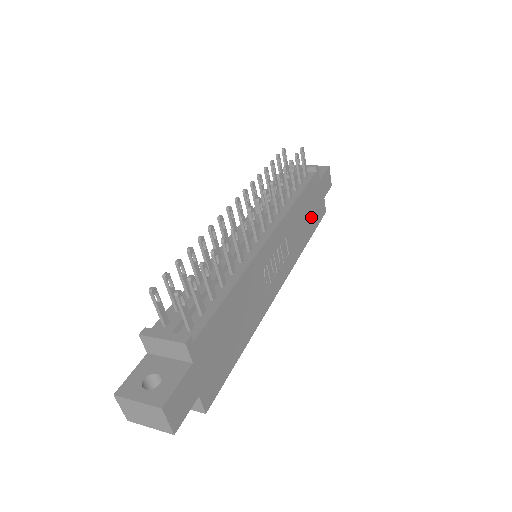
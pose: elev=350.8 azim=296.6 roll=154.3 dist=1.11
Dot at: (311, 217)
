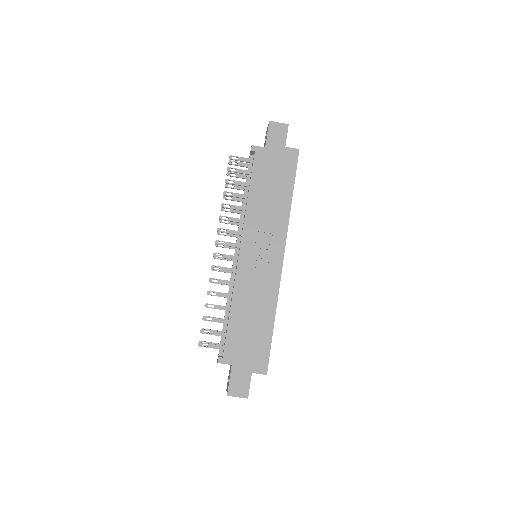
Dot at: (279, 181)
